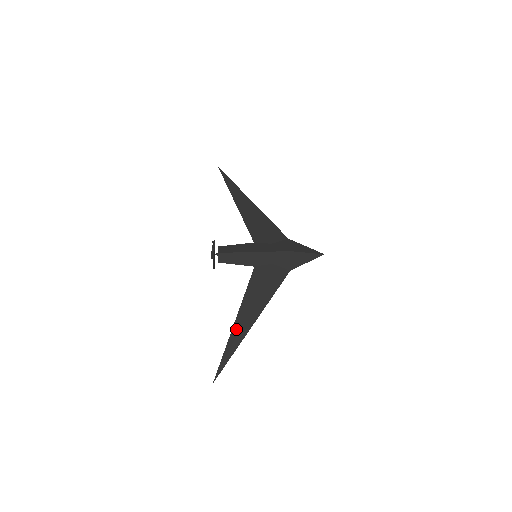
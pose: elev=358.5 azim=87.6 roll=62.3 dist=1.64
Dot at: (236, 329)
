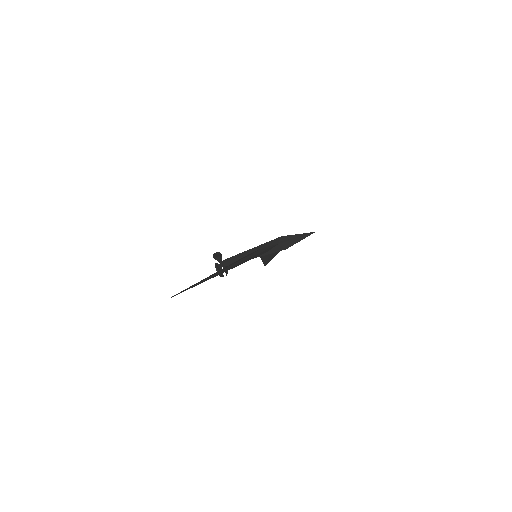
Dot at: (210, 276)
